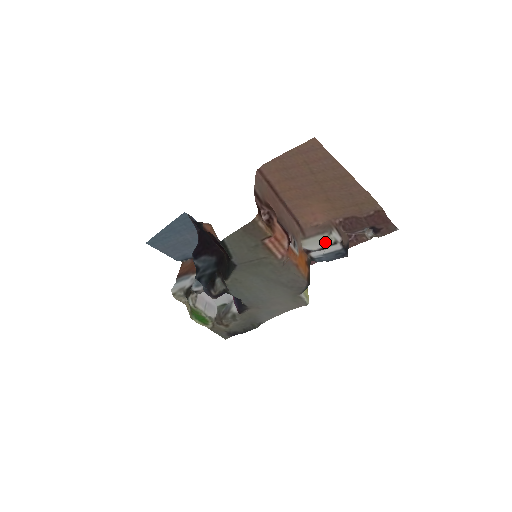
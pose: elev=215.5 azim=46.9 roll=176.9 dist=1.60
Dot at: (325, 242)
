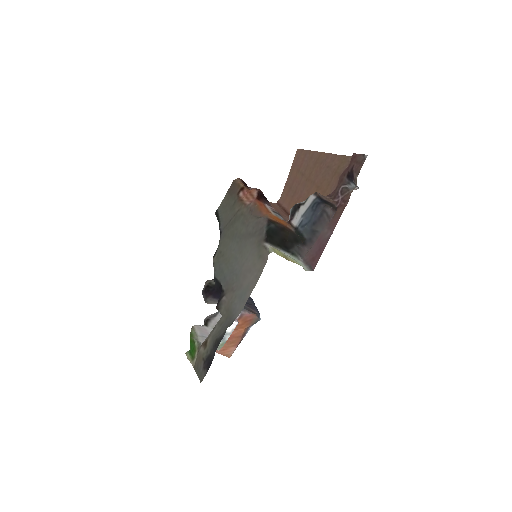
Dot at: (303, 203)
